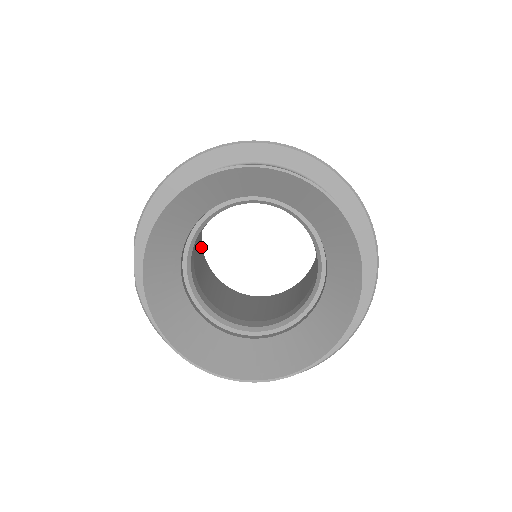
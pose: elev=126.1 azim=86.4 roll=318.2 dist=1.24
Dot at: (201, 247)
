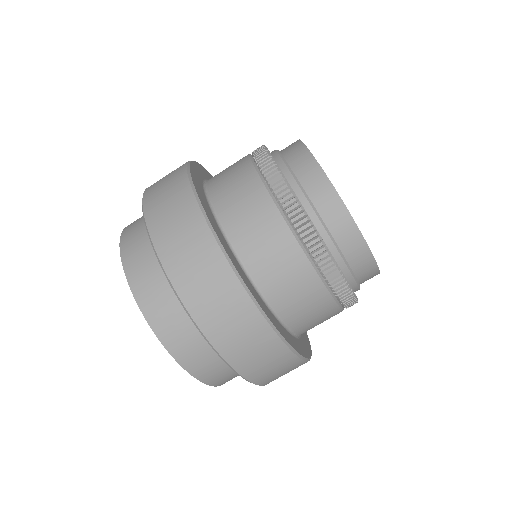
Dot at: occluded
